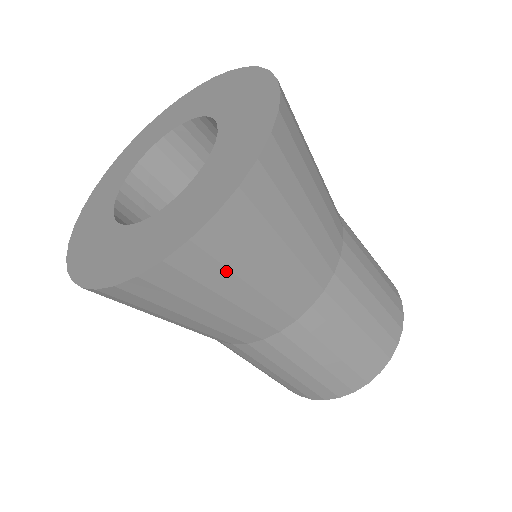
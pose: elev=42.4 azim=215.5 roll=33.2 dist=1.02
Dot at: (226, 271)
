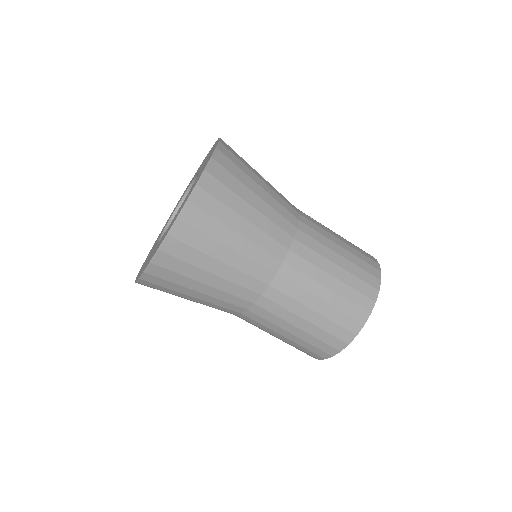
Dot at: (237, 181)
